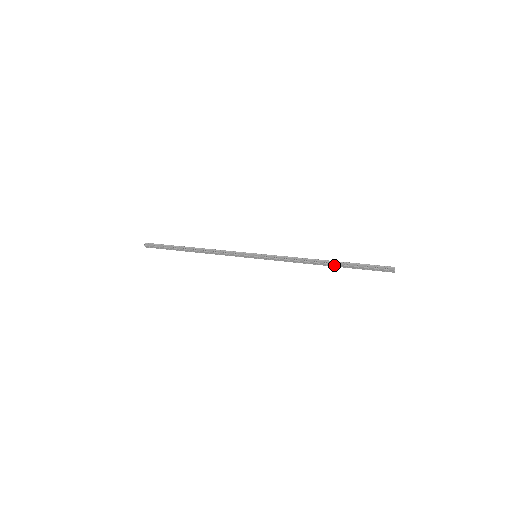
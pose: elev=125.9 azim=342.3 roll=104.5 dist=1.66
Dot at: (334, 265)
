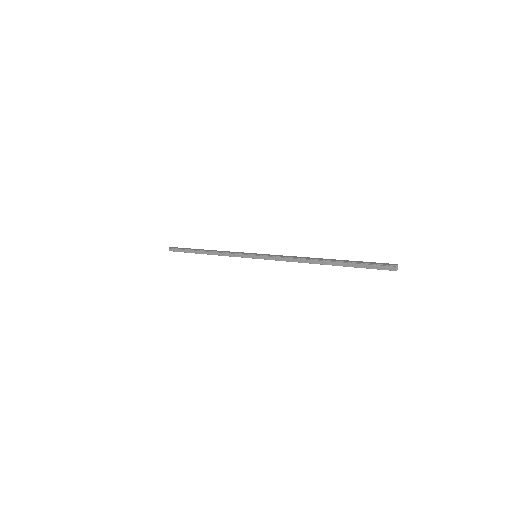
Dot at: occluded
